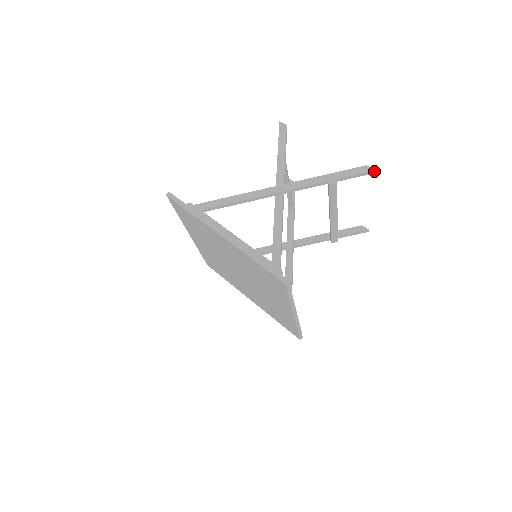
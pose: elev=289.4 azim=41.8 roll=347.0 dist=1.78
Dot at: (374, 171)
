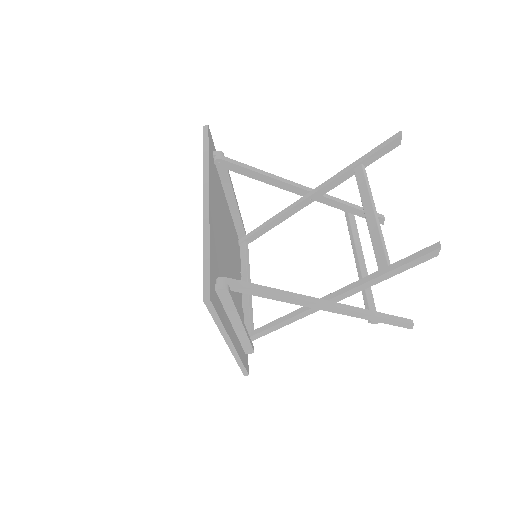
Dot at: (411, 328)
